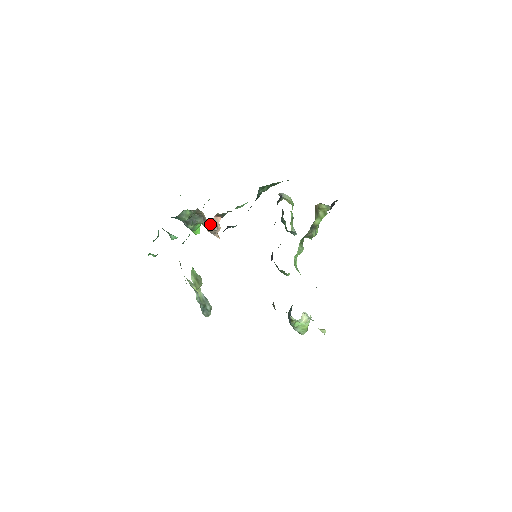
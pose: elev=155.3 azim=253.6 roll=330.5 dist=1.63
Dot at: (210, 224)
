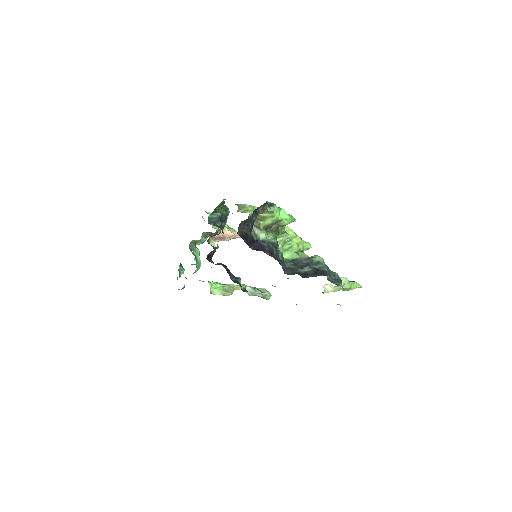
Dot at: (217, 241)
